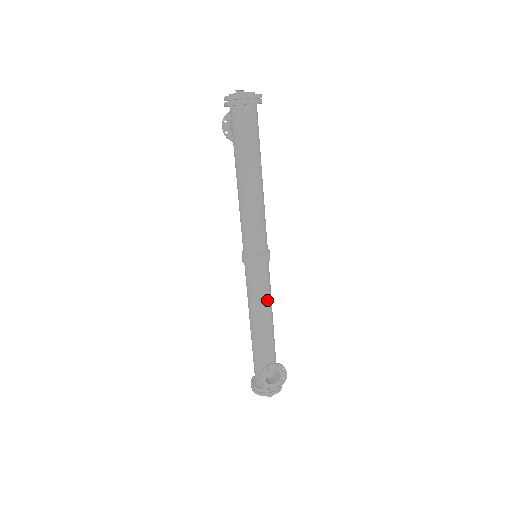
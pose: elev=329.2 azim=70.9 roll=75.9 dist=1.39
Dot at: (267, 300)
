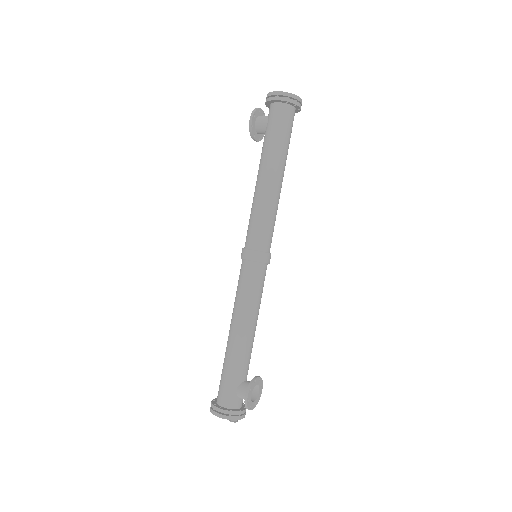
Dot at: occluded
